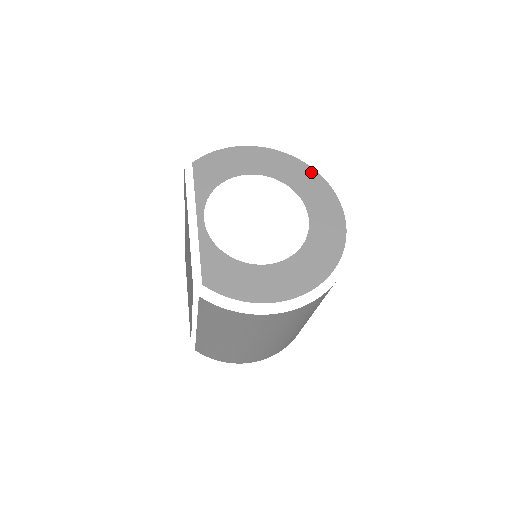
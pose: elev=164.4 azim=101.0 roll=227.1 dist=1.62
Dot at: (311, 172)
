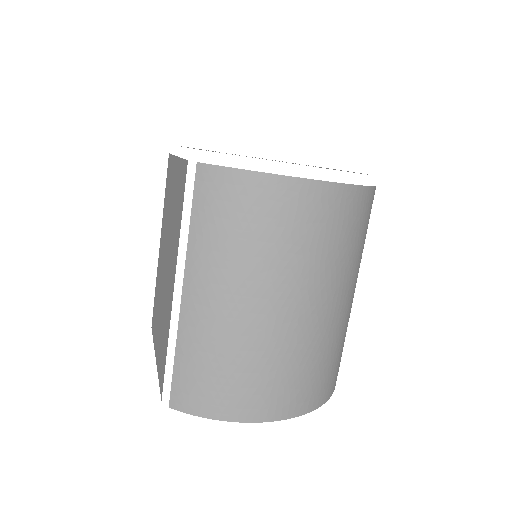
Dot at: occluded
